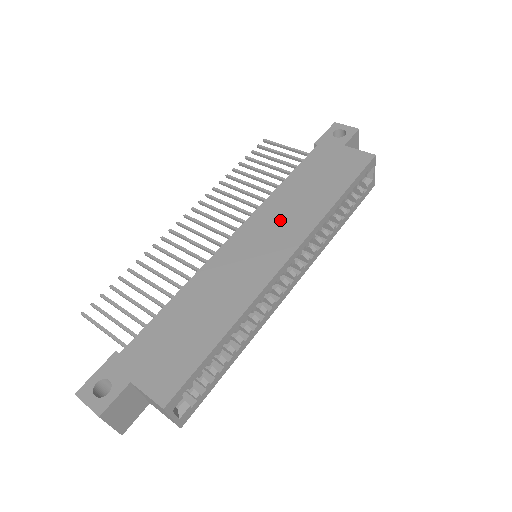
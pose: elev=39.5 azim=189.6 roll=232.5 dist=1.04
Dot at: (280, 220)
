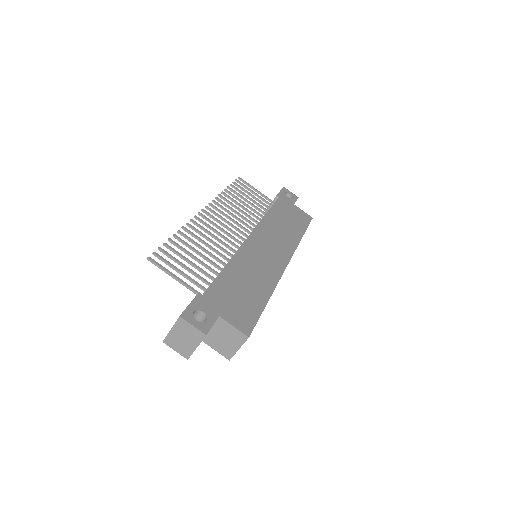
Dot at: (275, 237)
